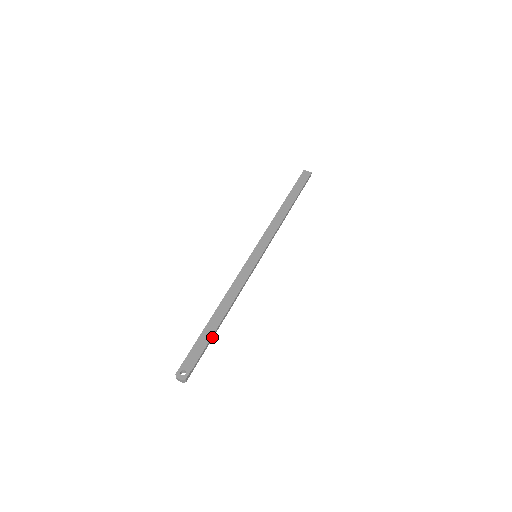
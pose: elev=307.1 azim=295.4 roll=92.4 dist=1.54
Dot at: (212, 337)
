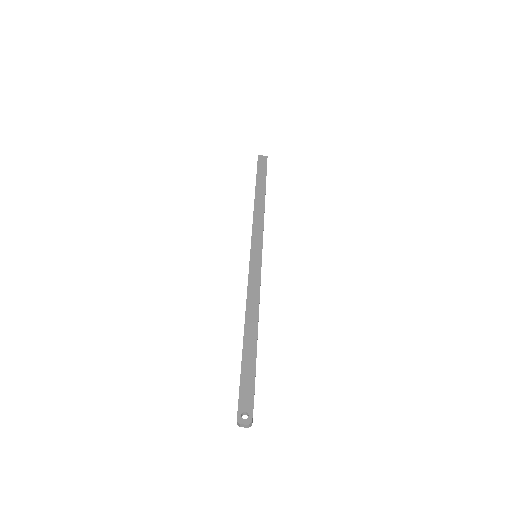
Dot at: (255, 361)
